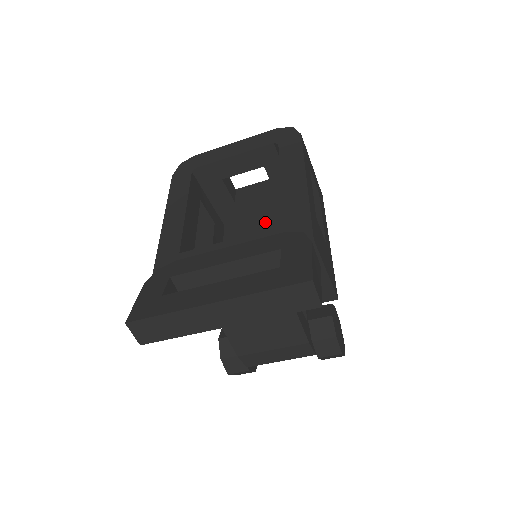
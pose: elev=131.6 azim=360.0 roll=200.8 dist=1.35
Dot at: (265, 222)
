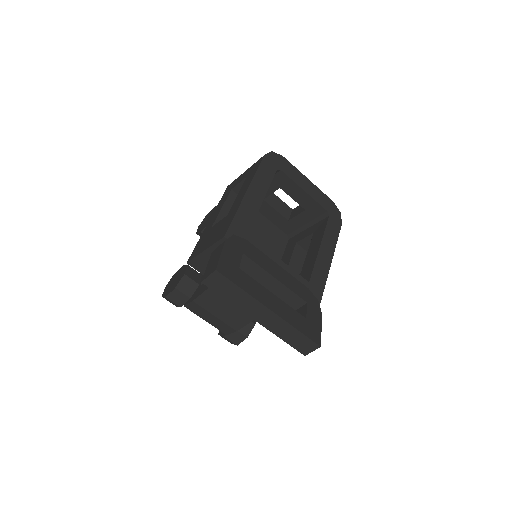
Dot at: (264, 228)
